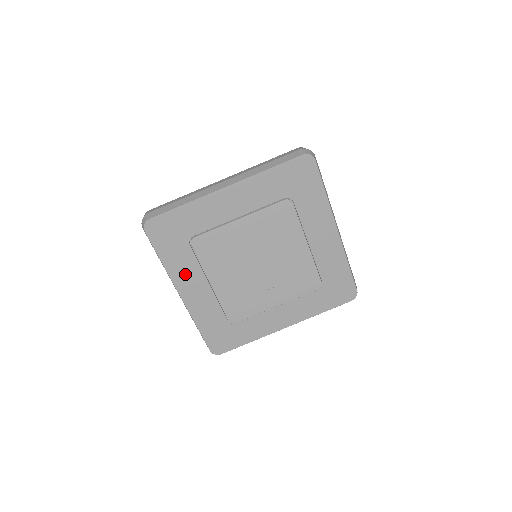
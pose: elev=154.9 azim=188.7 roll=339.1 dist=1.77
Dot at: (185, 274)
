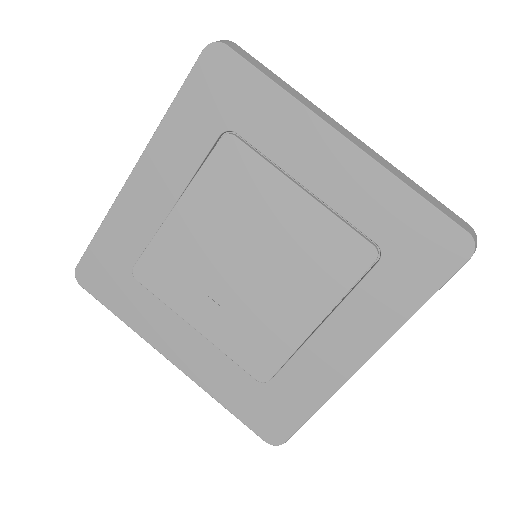
Dot at: (170, 157)
